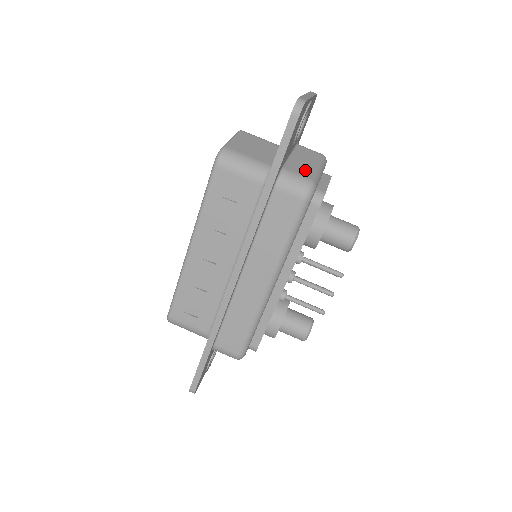
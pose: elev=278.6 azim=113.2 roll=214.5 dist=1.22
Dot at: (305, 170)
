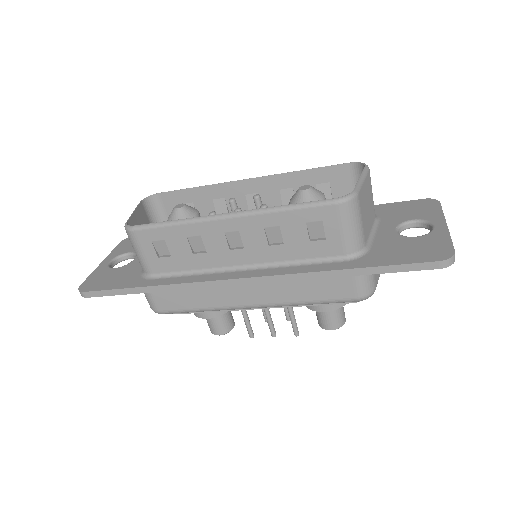
Dot at: occluded
